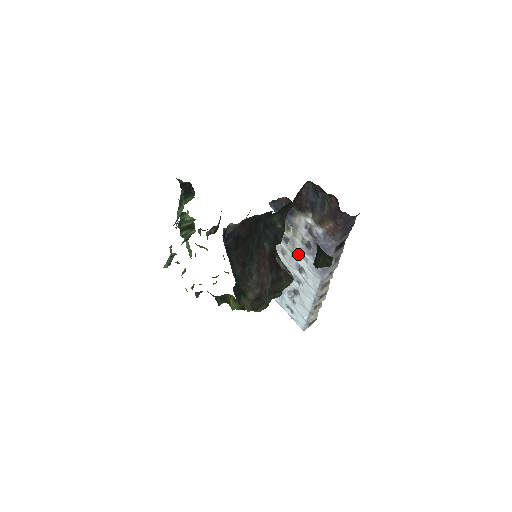
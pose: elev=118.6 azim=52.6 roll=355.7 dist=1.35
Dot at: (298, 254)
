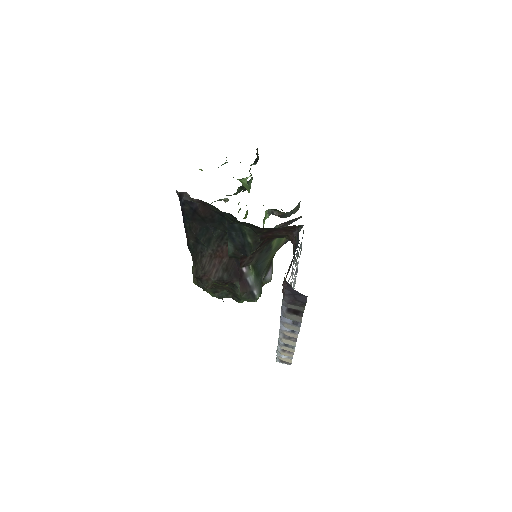
Dot at: occluded
